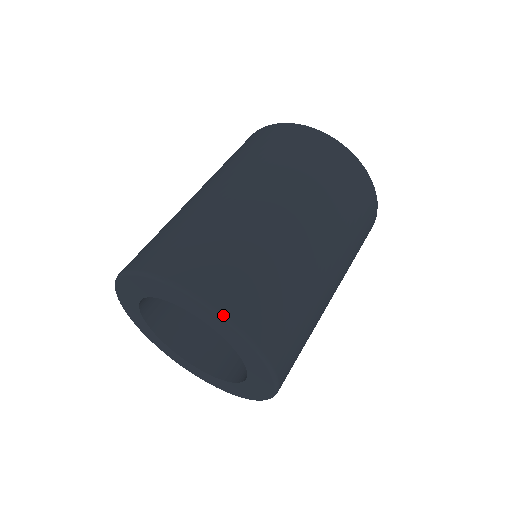
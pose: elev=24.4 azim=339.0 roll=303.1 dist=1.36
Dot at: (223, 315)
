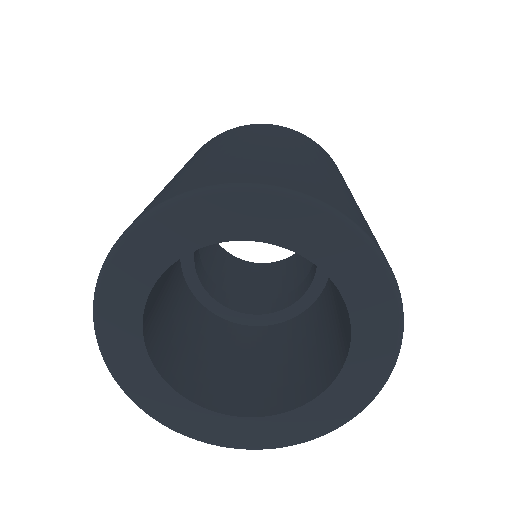
Dot at: (257, 185)
